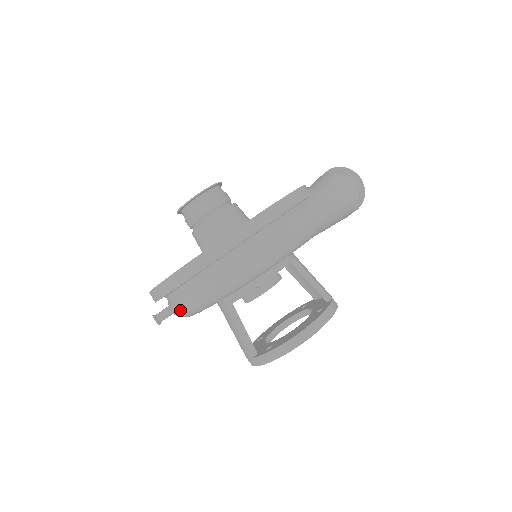
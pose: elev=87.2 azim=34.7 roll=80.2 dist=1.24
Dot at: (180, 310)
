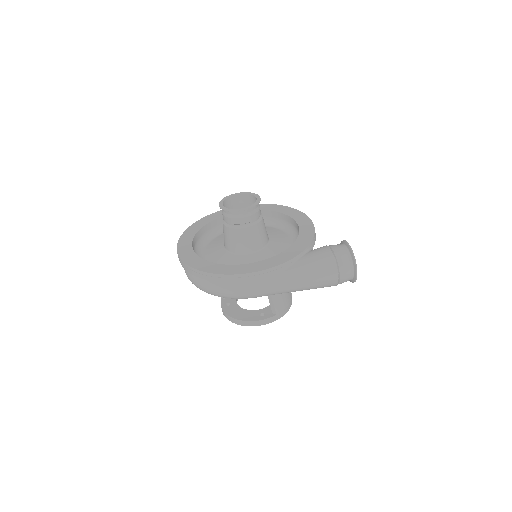
Dot at: occluded
